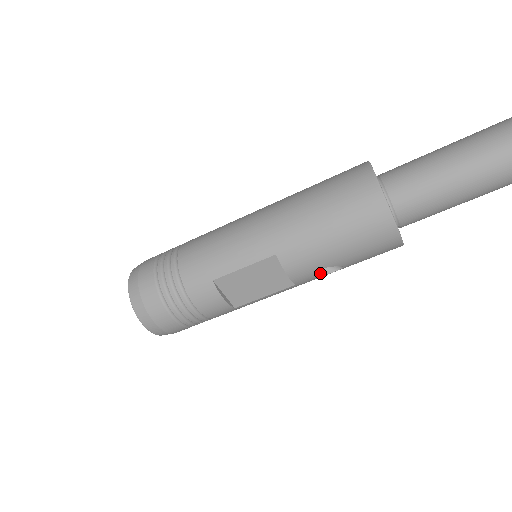
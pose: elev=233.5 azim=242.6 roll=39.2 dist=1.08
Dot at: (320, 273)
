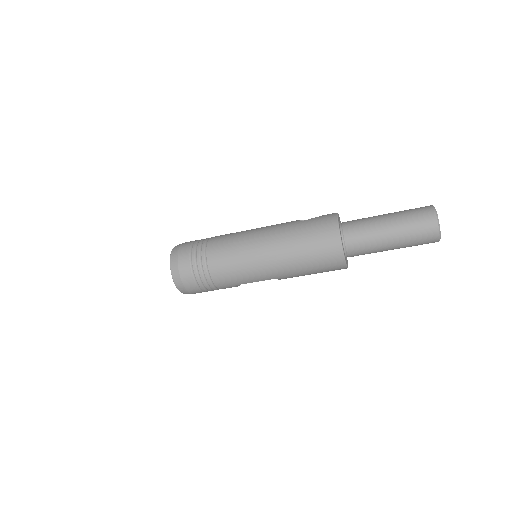
Dot at: occluded
